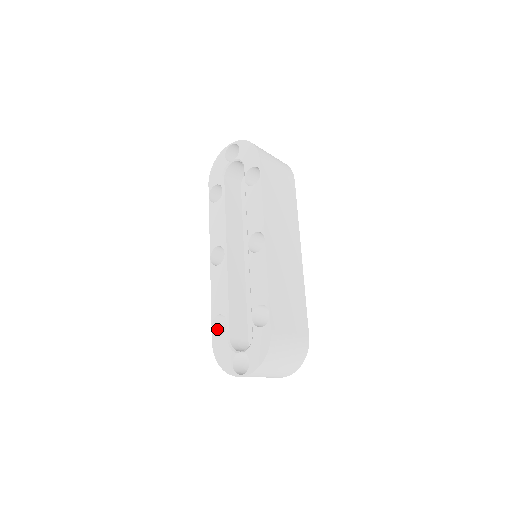
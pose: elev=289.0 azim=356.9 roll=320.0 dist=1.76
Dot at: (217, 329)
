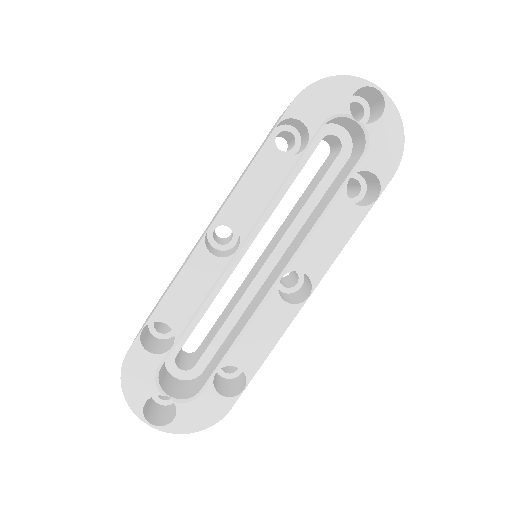
Dot at: (143, 328)
